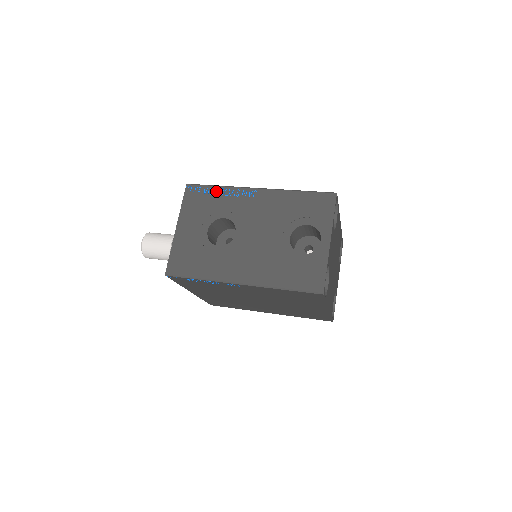
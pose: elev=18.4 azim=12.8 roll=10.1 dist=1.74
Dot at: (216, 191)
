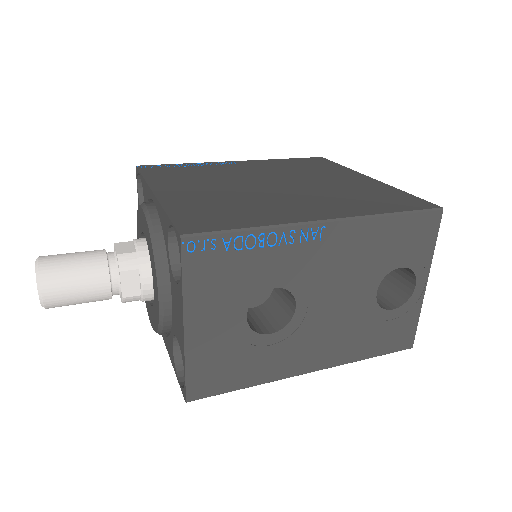
Dot at: (250, 242)
